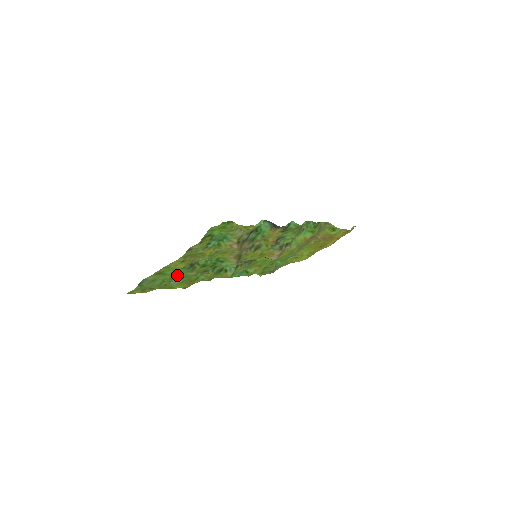
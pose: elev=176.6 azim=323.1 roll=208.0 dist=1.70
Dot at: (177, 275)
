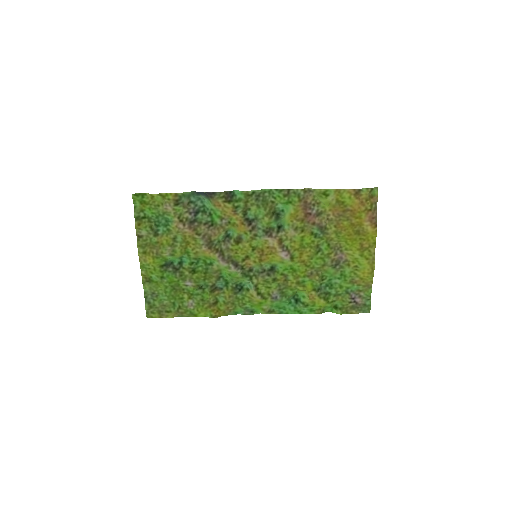
Dot at: (174, 286)
